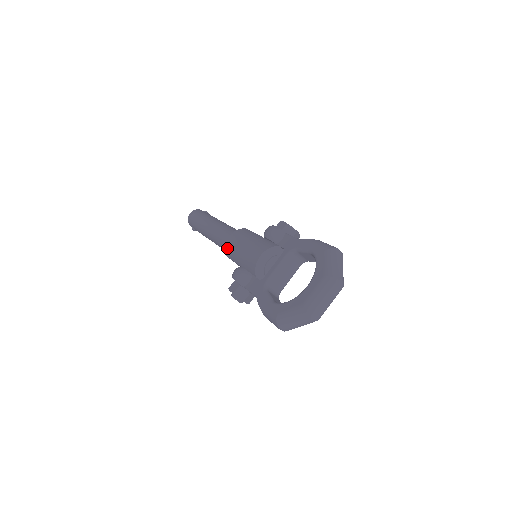
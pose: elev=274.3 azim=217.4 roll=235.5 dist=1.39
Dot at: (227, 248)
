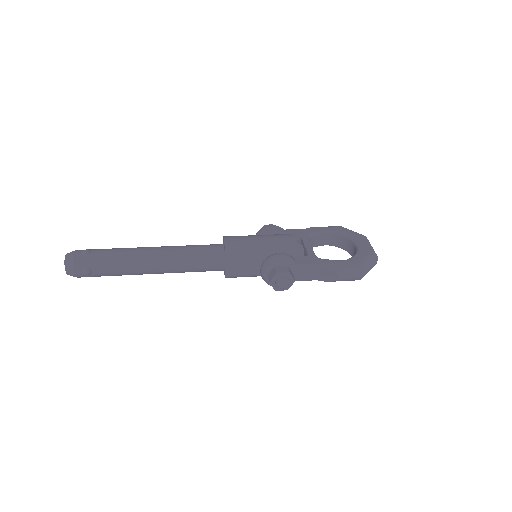
Dot at: (232, 249)
